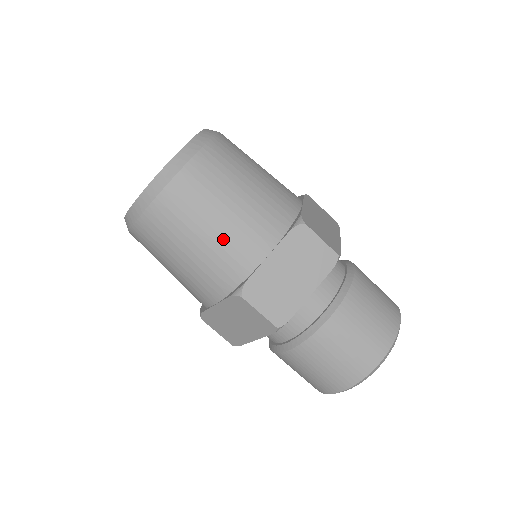
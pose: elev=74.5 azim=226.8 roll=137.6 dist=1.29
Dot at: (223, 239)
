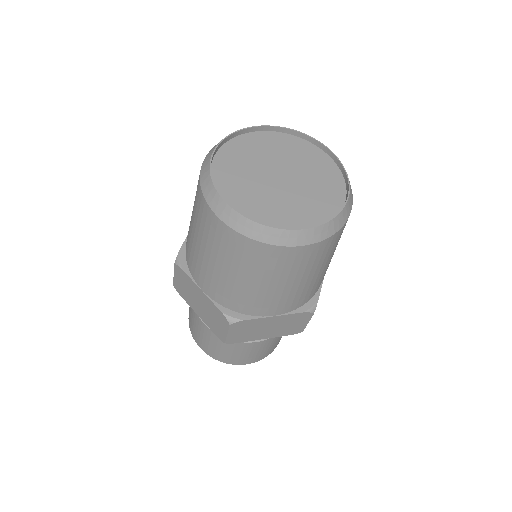
Dot at: (265, 294)
